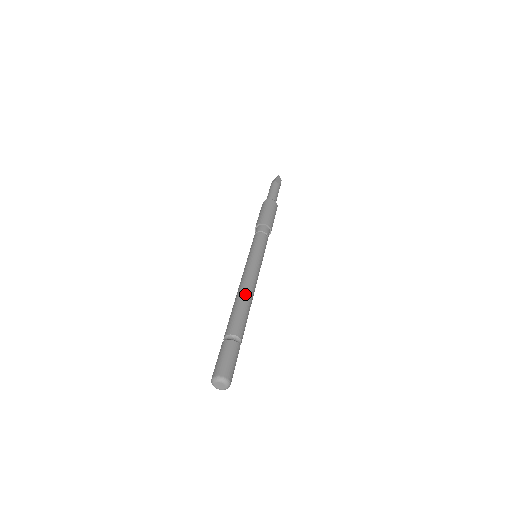
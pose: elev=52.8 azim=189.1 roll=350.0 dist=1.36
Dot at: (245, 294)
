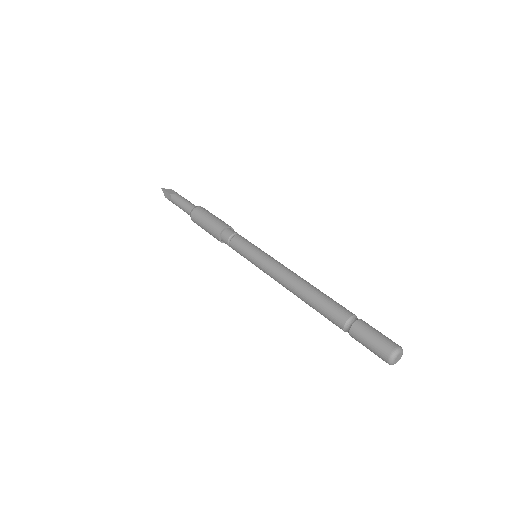
Dot at: (304, 286)
